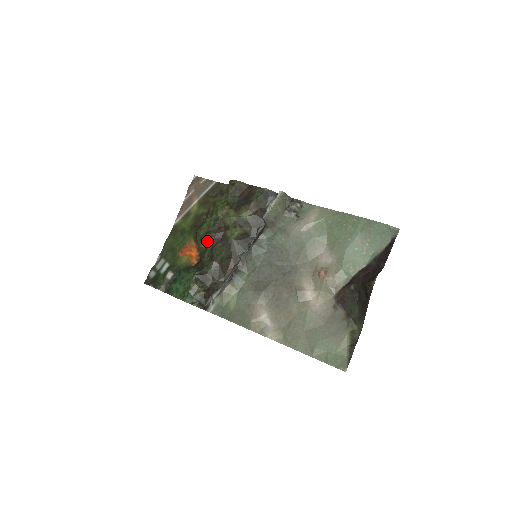
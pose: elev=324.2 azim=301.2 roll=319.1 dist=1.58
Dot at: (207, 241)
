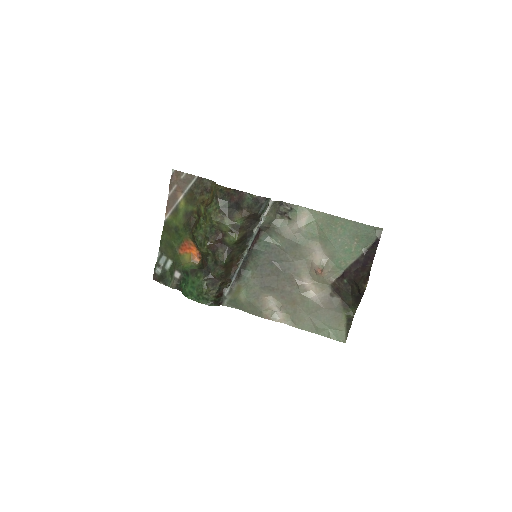
Dot at: (208, 248)
